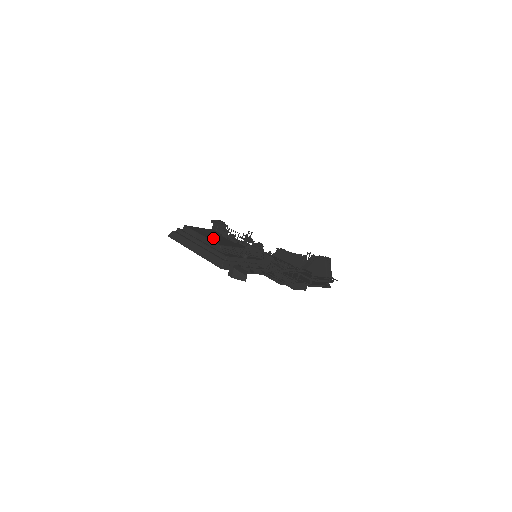
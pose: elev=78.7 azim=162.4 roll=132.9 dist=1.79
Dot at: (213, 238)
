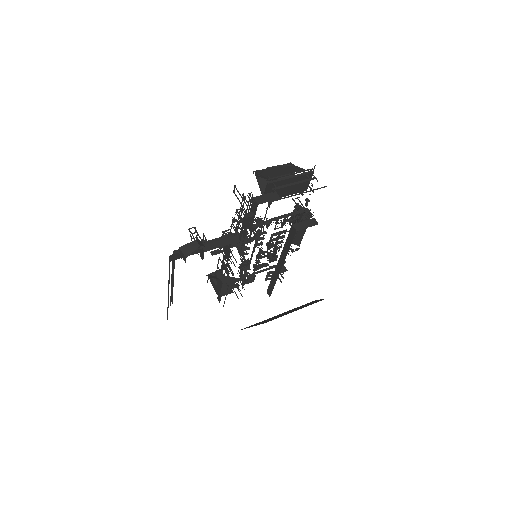
Dot at: occluded
